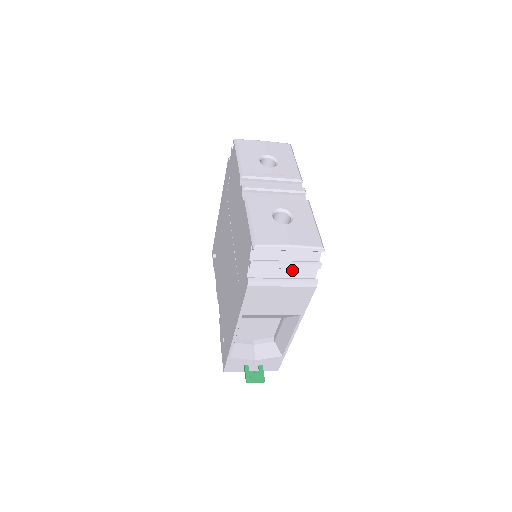
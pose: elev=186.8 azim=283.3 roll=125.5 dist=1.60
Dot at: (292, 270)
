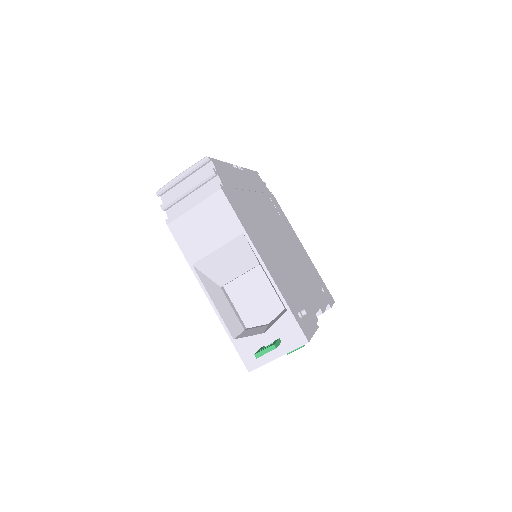
Dot at: (200, 193)
